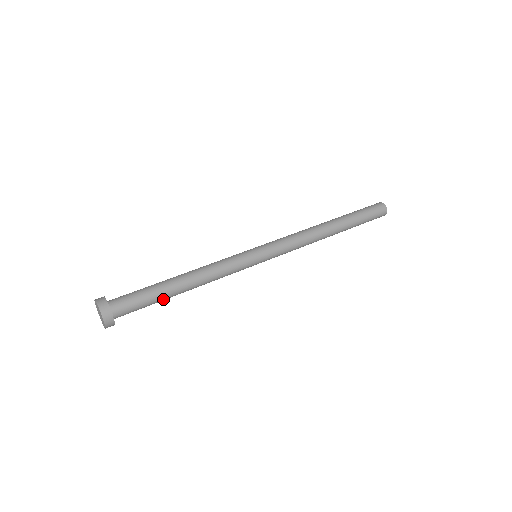
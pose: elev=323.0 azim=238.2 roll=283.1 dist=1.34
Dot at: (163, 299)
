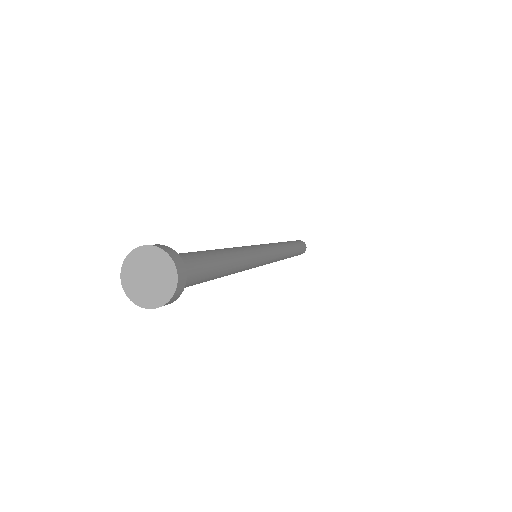
Dot at: occluded
